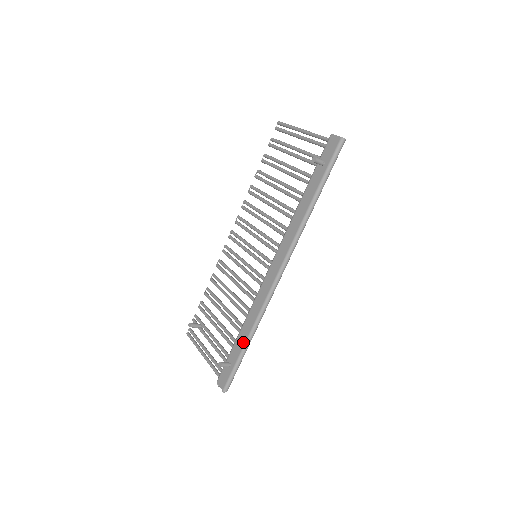
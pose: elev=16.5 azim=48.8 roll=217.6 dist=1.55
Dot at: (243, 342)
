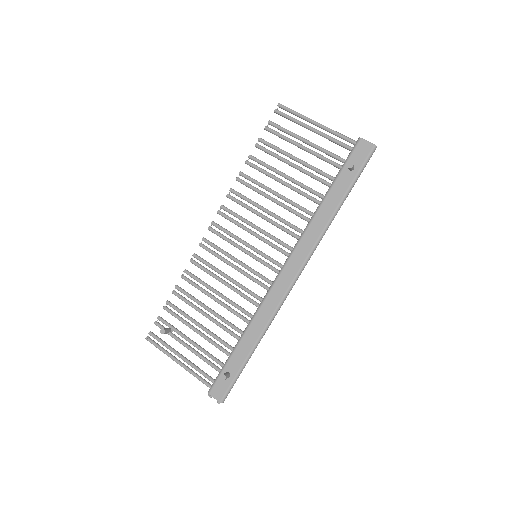
Dot at: (248, 351)
